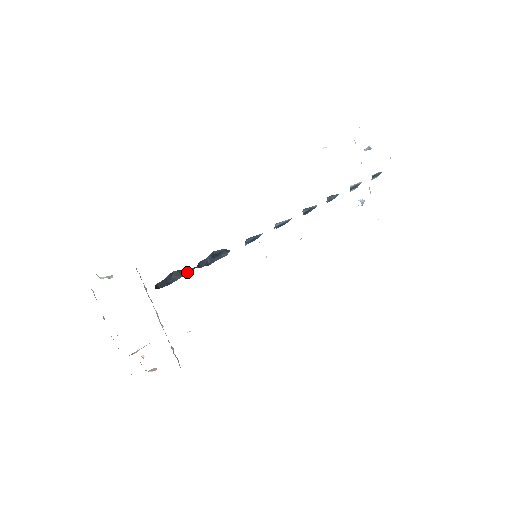
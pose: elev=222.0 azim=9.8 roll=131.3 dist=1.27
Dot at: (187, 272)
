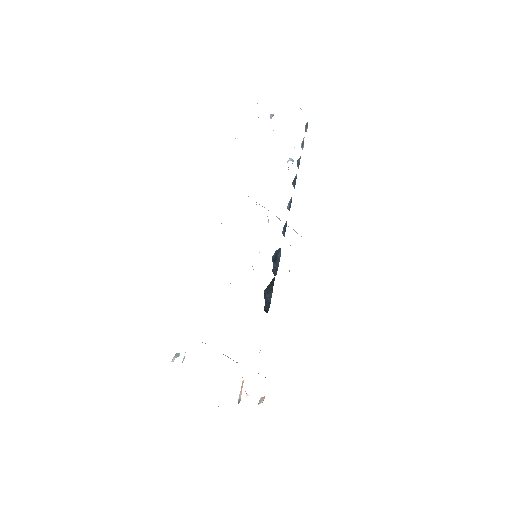
Dot at: (272, 285)
